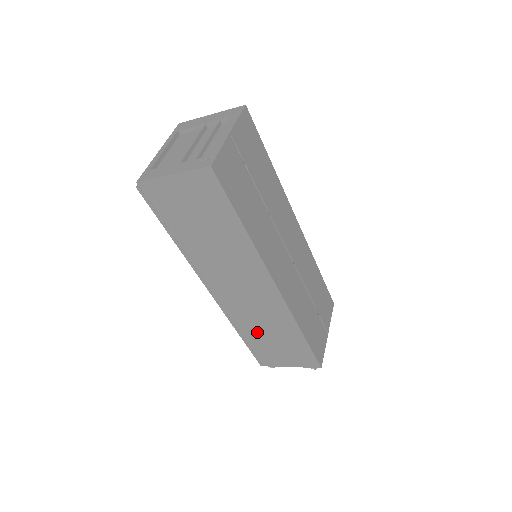
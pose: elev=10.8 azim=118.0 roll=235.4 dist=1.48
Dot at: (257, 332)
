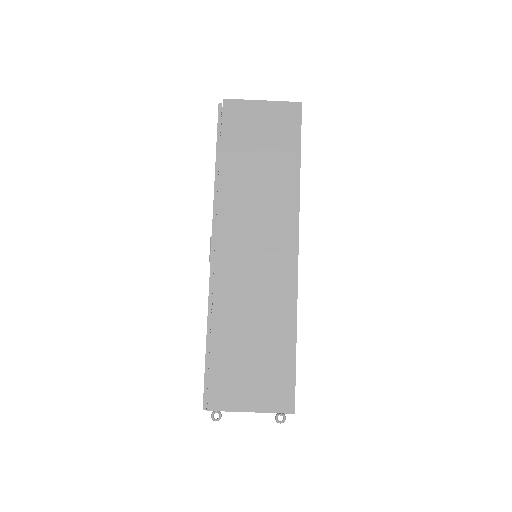
Dot at: (236, 328)
